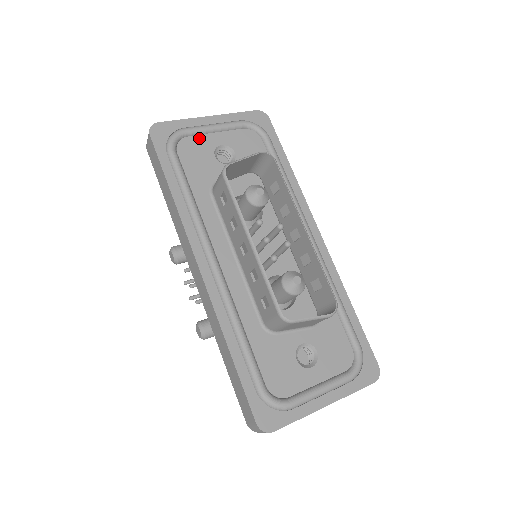
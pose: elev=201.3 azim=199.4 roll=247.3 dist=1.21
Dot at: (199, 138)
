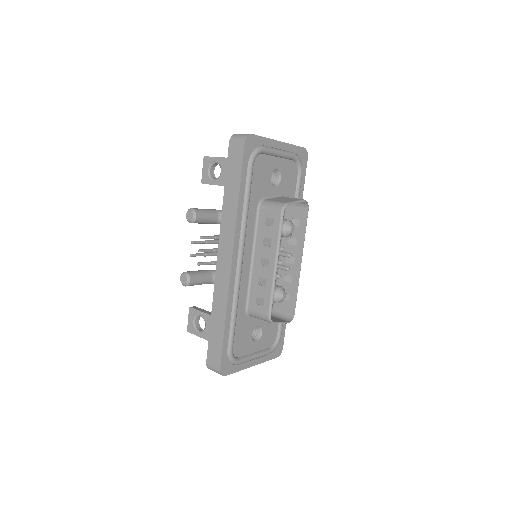
Dot at: (268, 158)
